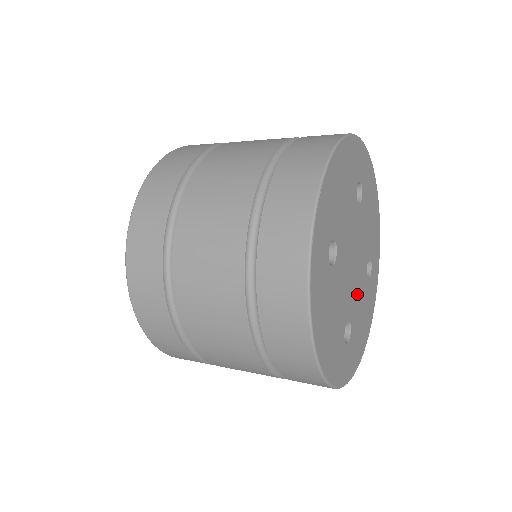
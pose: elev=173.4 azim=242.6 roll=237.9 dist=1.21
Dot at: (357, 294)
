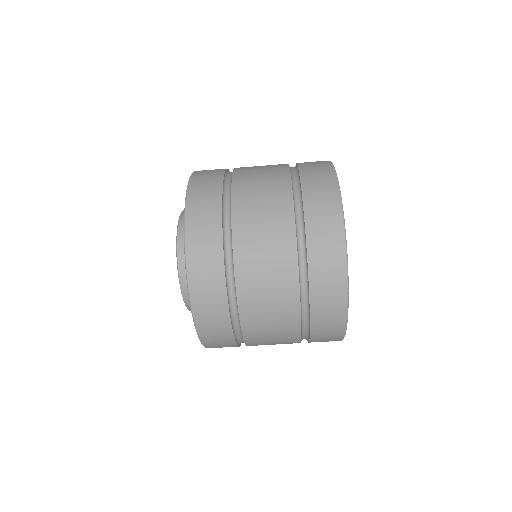
Dot at: occluded
